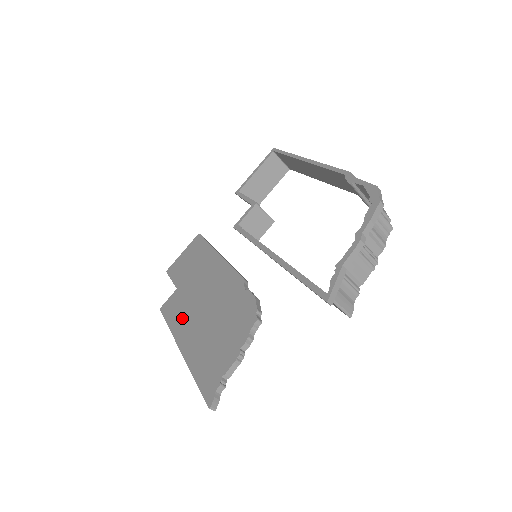
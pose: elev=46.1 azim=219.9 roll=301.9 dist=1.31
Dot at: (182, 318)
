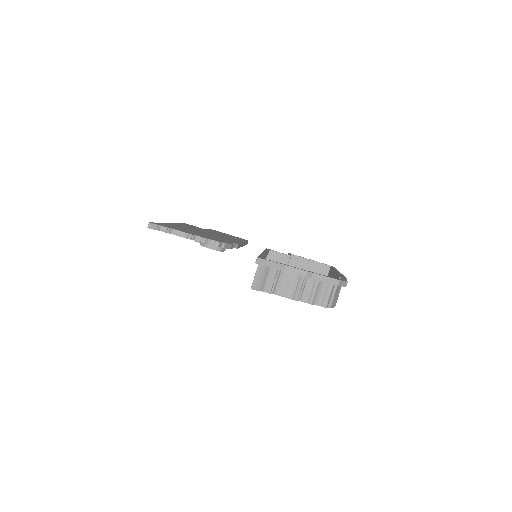
Dot at: (190, 227)
